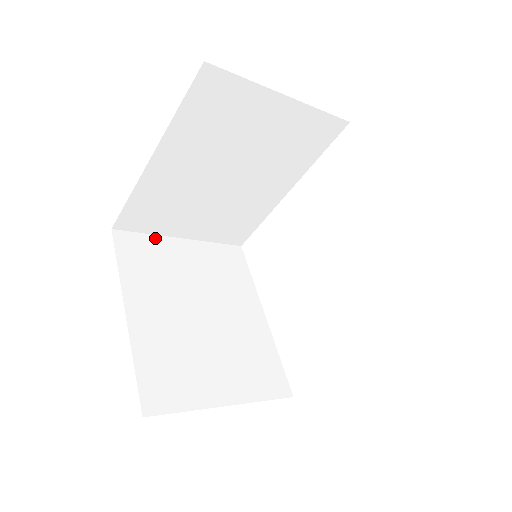
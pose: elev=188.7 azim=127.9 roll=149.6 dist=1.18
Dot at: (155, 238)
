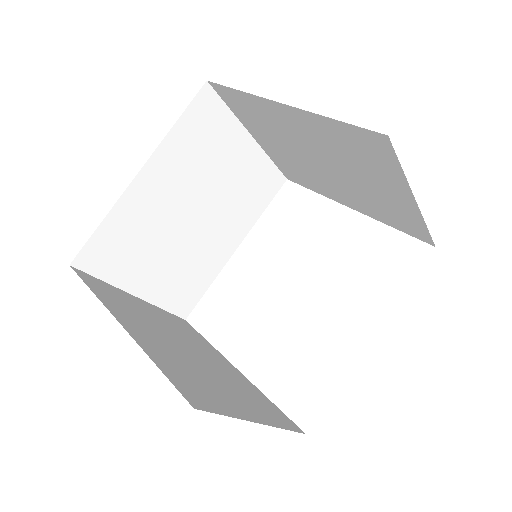
Dot at: (112, 287)
